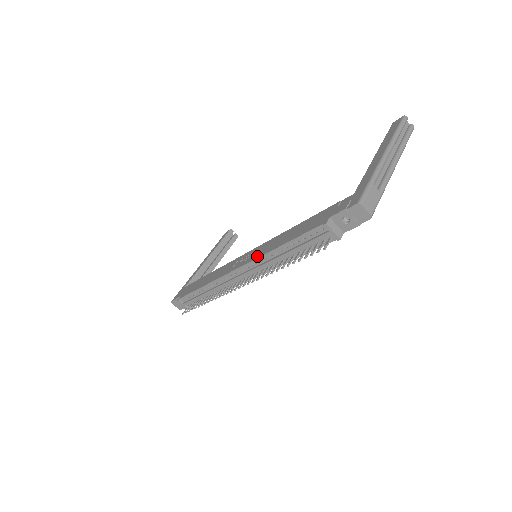
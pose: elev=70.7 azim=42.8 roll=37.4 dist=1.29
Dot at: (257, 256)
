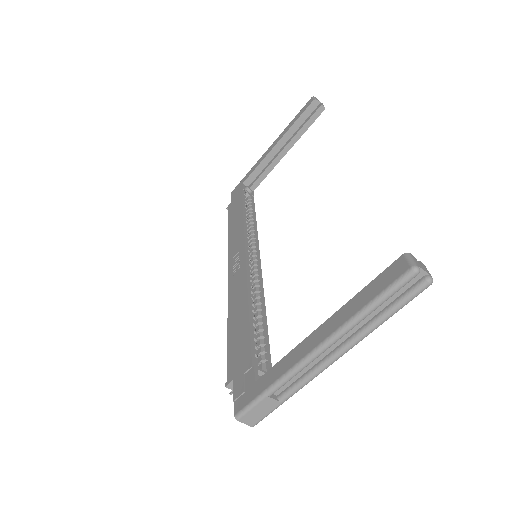
Dot at: (229, 293)
